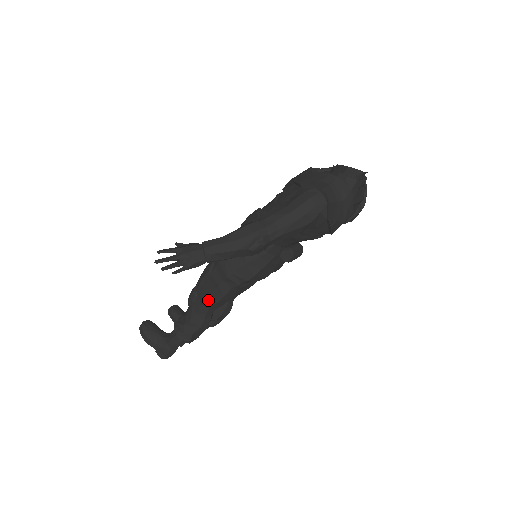
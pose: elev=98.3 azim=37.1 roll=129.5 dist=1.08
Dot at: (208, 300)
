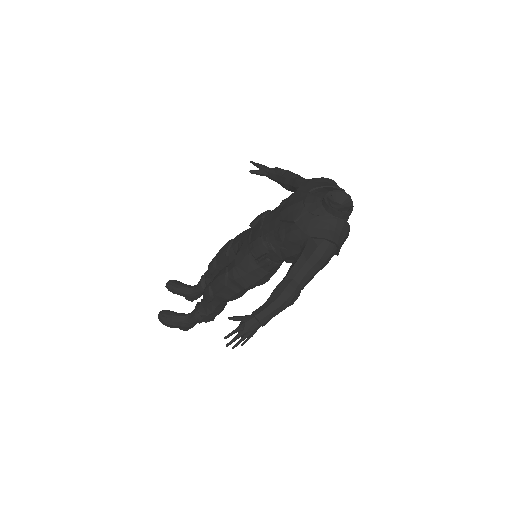
Dot at: (228, 300)
